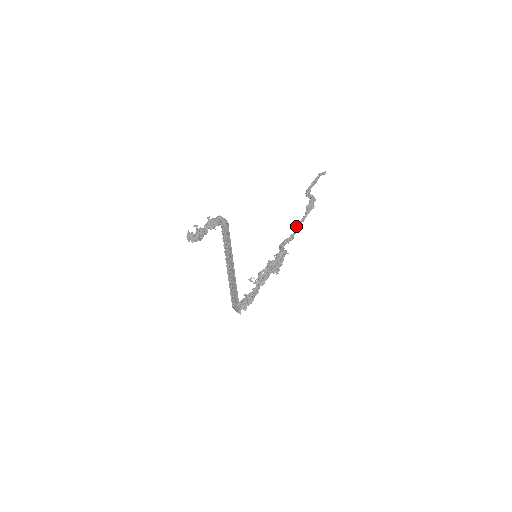
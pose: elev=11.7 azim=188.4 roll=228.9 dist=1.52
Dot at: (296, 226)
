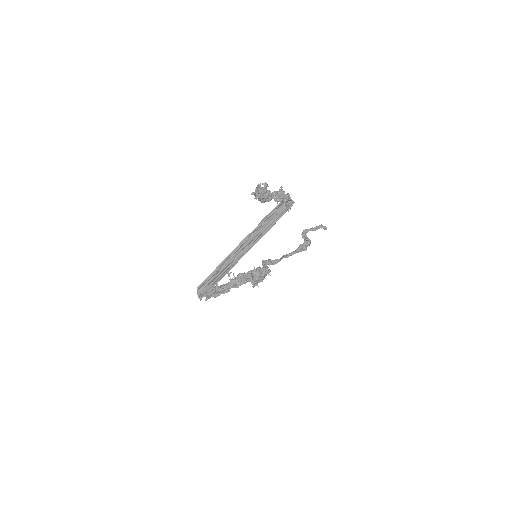
Dot at: (285, 255)
